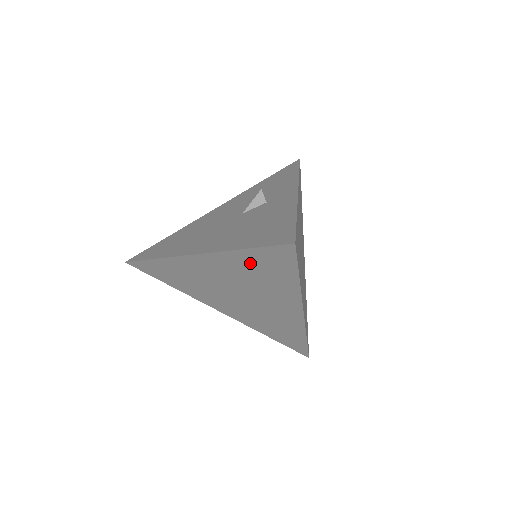
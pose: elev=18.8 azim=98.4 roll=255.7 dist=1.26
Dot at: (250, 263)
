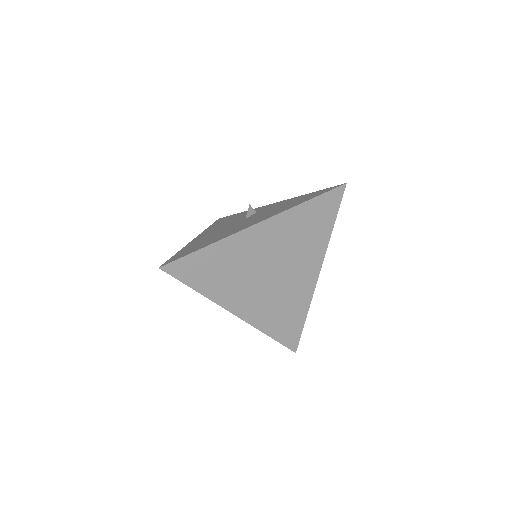
Dot at: (305, 217)
